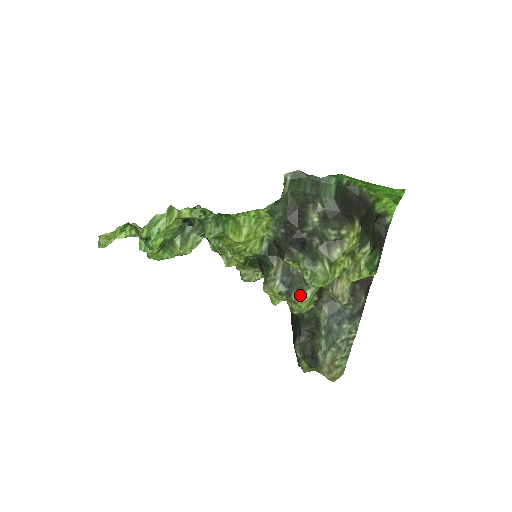
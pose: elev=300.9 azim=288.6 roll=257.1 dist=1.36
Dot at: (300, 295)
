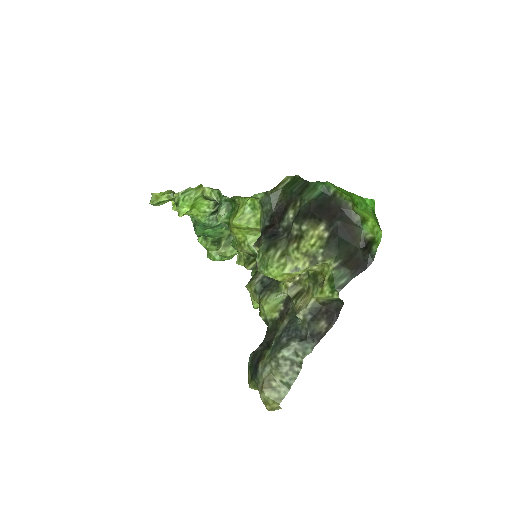
Dot at: (266, 295)
